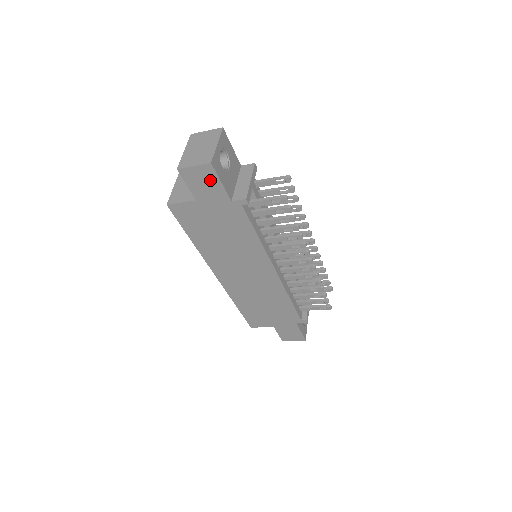
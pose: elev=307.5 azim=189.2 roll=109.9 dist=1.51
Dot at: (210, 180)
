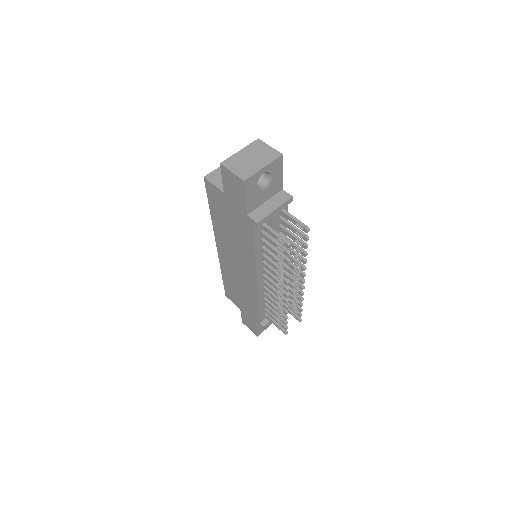
Dot at: (239, 190)
